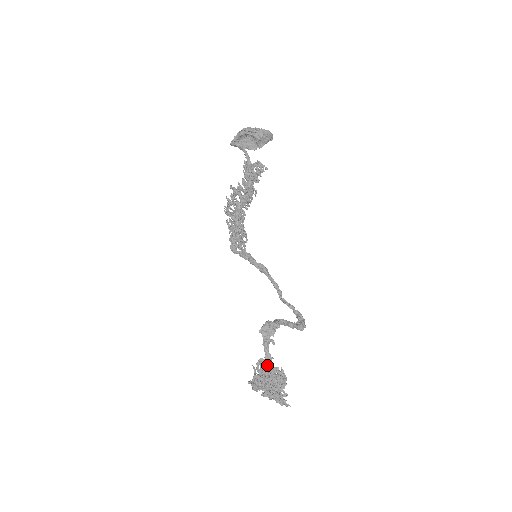
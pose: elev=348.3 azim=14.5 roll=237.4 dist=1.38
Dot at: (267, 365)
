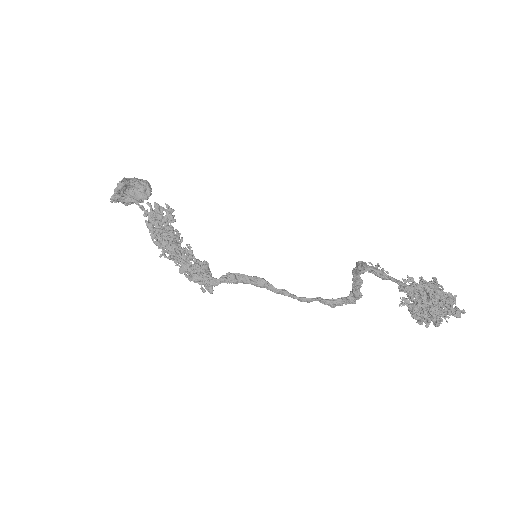
Dot at: (414, 281)
